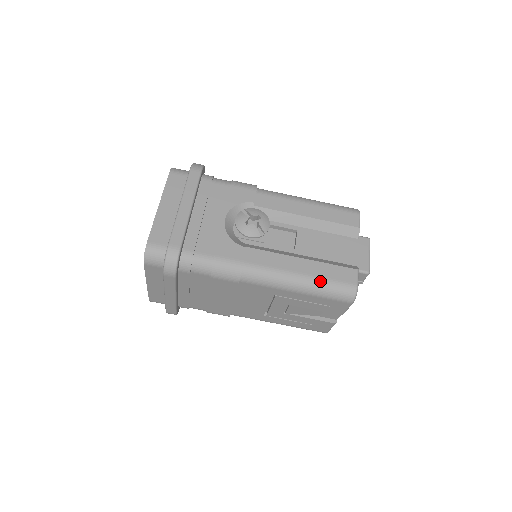
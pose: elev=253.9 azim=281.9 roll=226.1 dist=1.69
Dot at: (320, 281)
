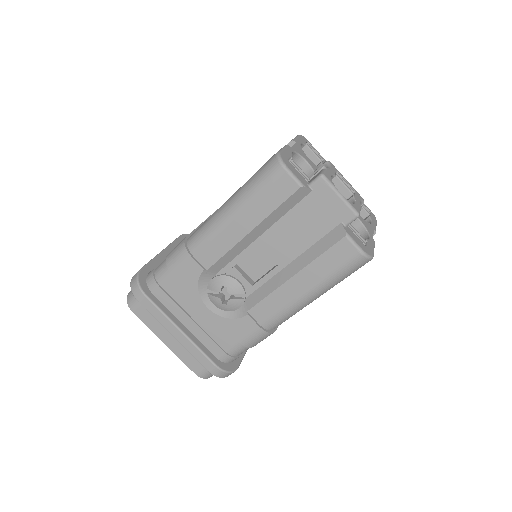
Dot at: (328, 281)
